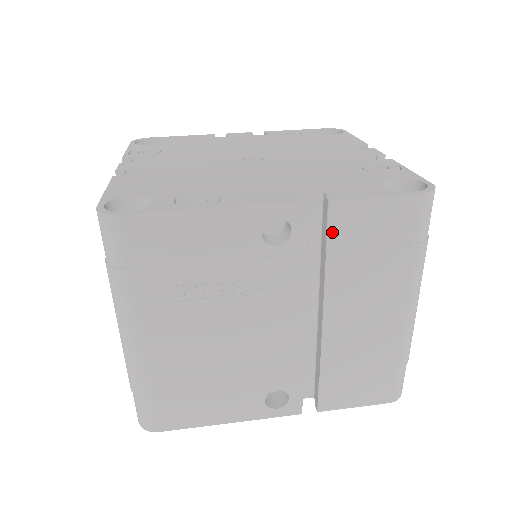
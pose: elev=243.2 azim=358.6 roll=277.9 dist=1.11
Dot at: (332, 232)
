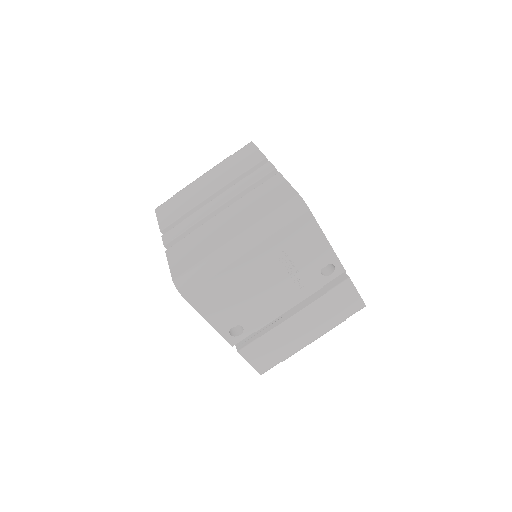
Dot at: (337, 288)
